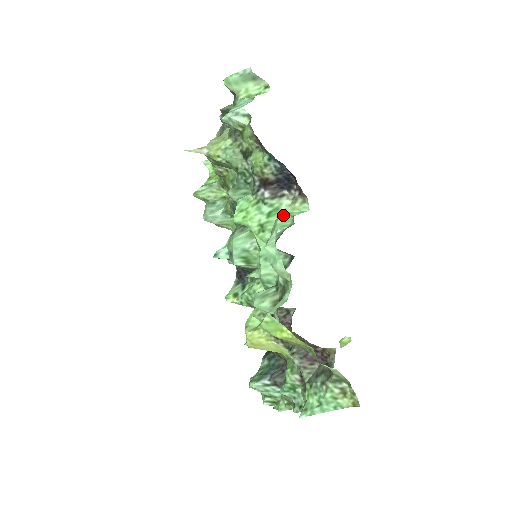
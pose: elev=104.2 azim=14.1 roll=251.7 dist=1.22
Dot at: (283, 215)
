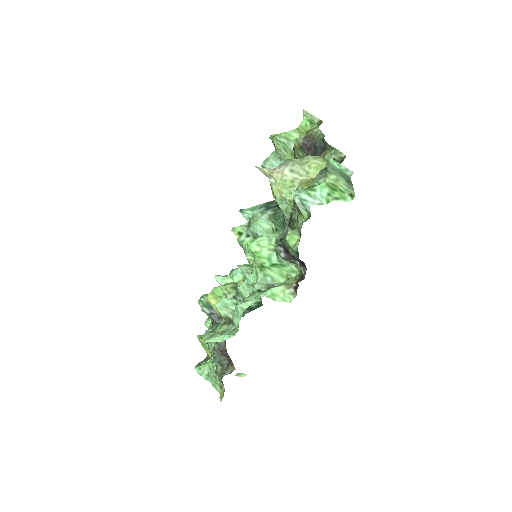
Dot at: (268, 296)
